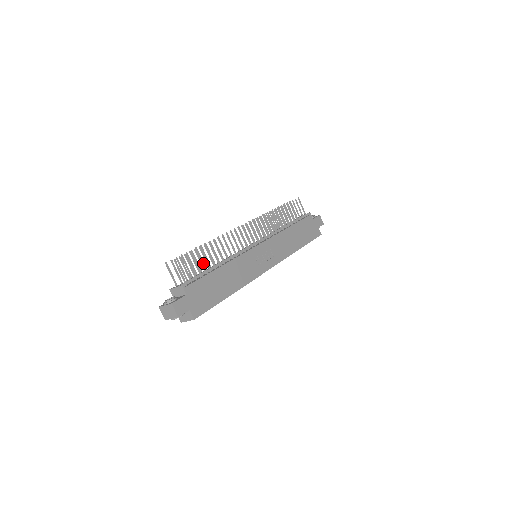
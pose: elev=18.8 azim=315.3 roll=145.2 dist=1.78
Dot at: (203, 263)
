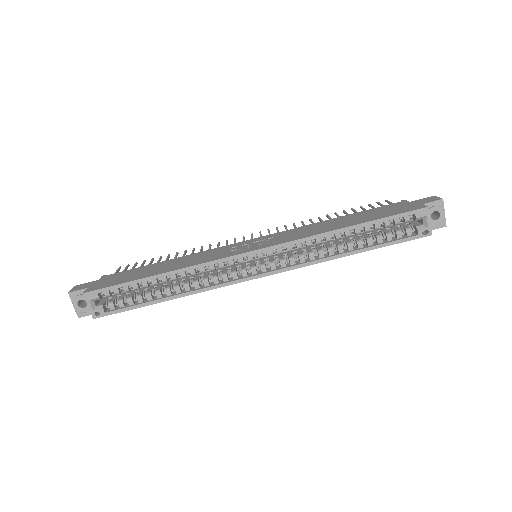
Dot at: occluded
